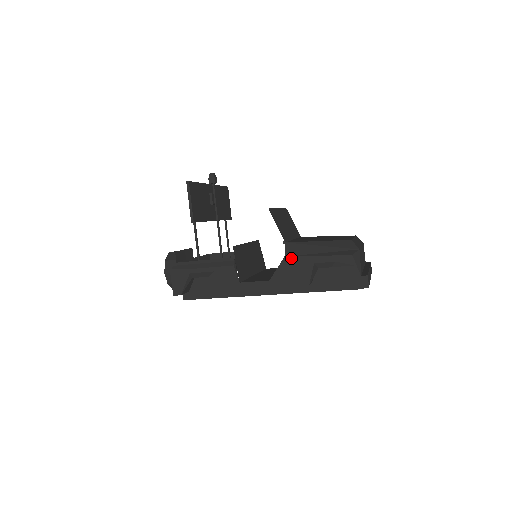
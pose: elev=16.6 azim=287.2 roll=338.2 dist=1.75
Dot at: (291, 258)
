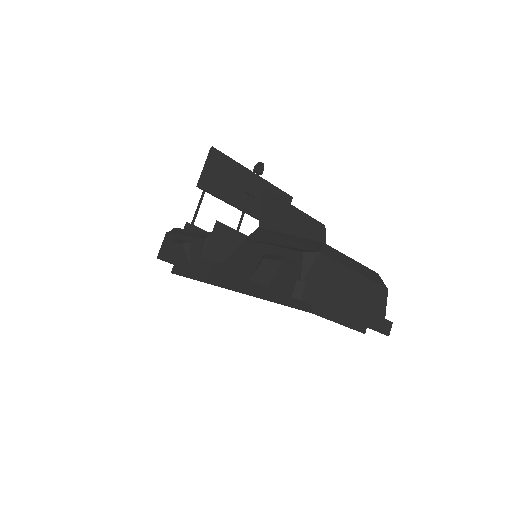
Dot at: (249, 242)
